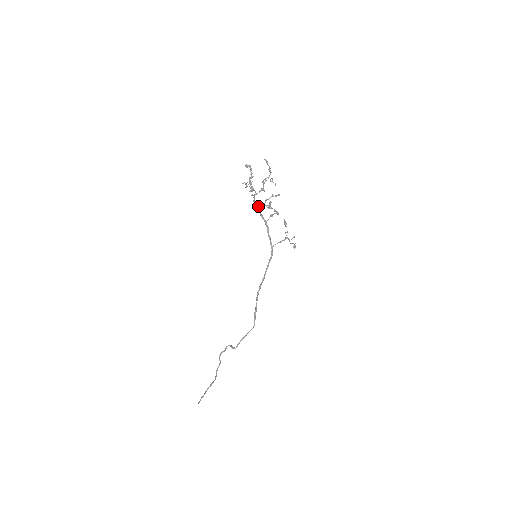
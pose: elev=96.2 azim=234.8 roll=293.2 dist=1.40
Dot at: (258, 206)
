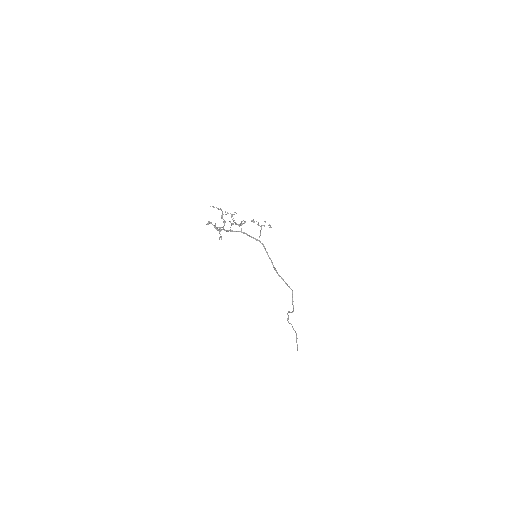
Dot at: (229, 230)
